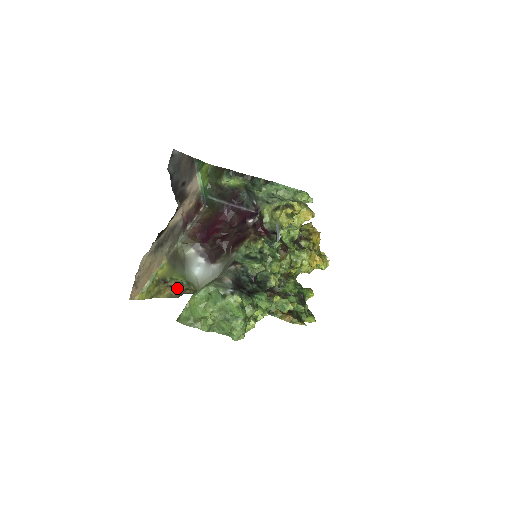
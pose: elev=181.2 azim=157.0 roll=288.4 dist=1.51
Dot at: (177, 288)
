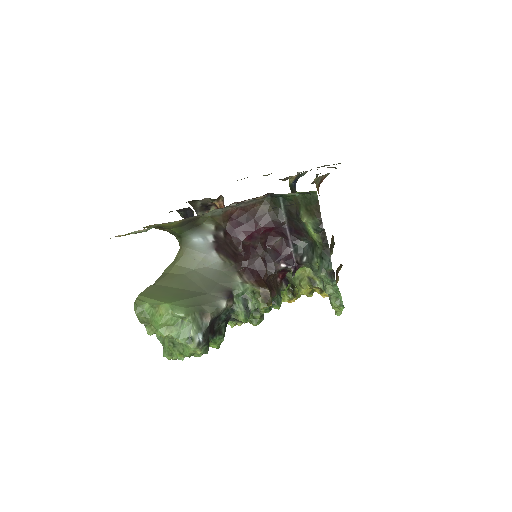
Dot at: (166, 230)
